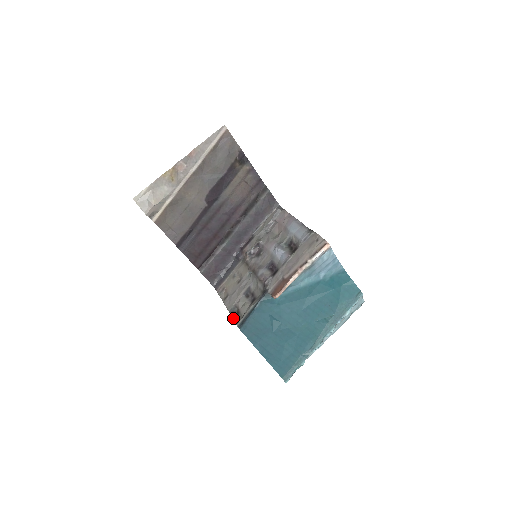
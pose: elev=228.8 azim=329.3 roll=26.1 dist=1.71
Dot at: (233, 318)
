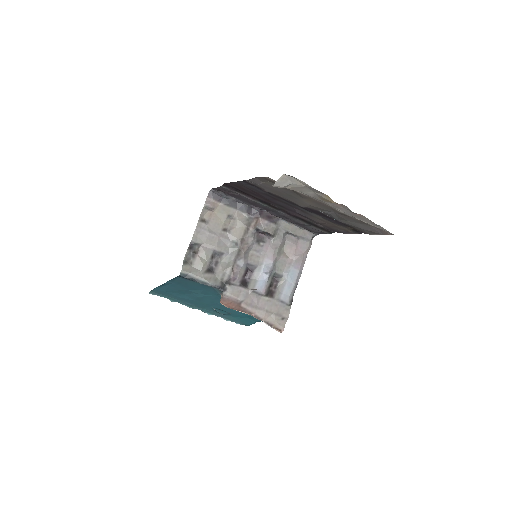
Dot at: (186, 253)
